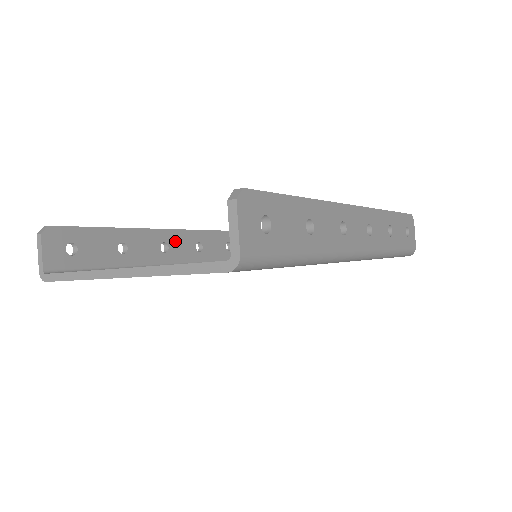
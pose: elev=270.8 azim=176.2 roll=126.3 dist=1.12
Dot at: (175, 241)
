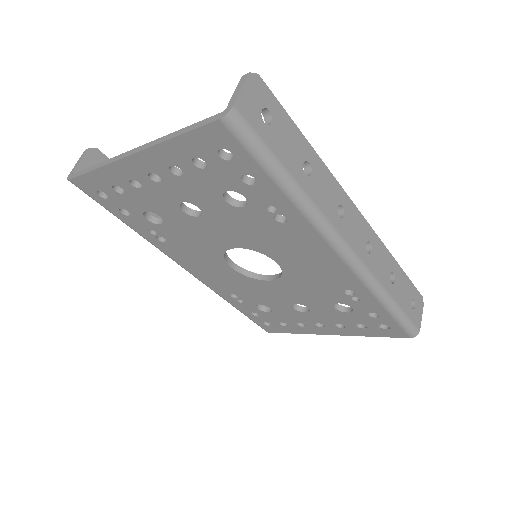
Dot at: occluded
